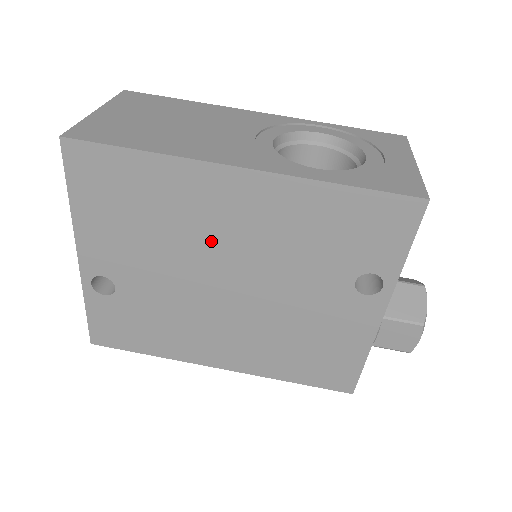
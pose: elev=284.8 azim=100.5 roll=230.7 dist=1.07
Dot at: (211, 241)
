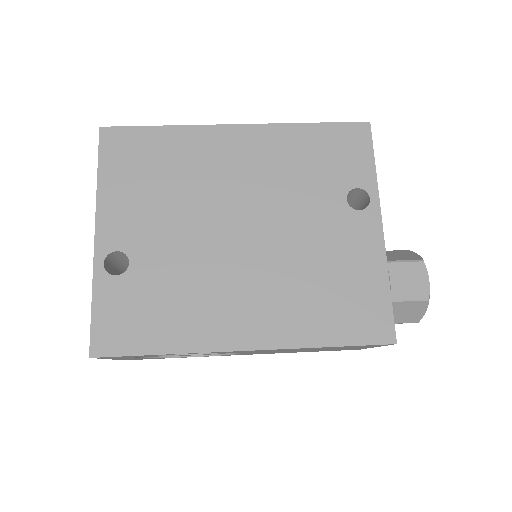
Dot at: (221, 188)
